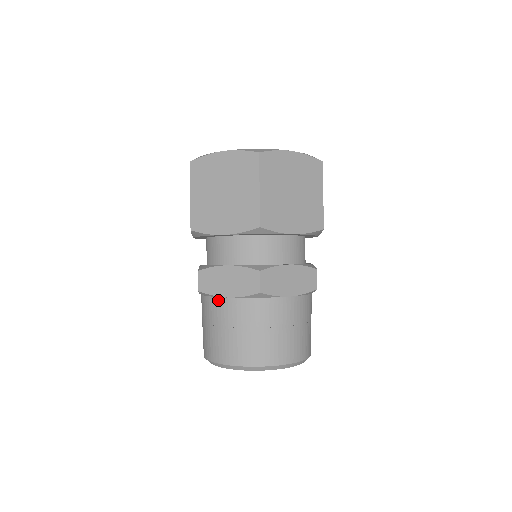
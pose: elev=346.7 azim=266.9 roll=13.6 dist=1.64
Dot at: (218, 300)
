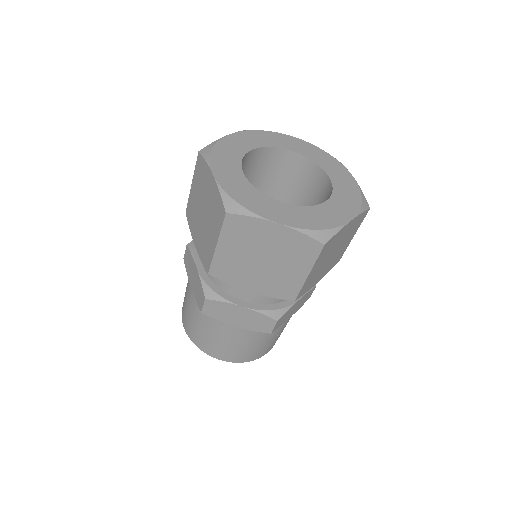
Dot at: occluded
